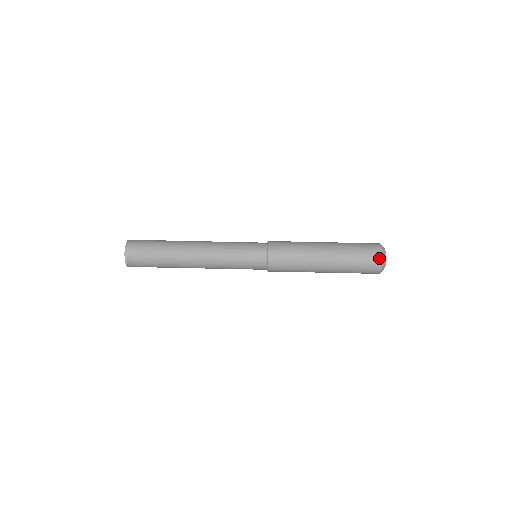
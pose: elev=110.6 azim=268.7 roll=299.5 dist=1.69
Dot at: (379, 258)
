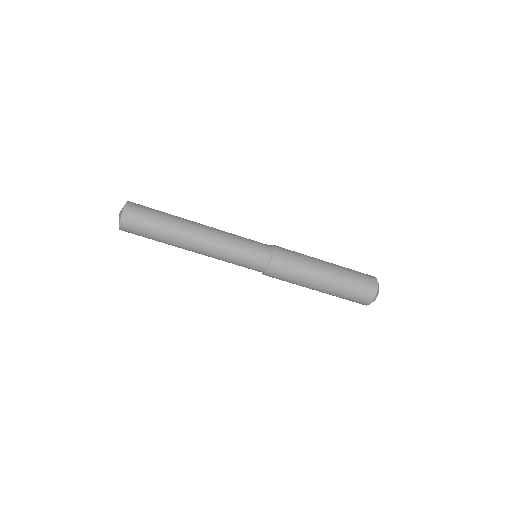
Dot at: (370, 298)
